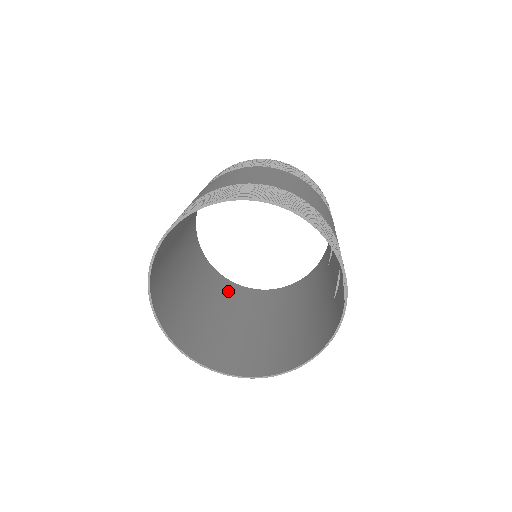
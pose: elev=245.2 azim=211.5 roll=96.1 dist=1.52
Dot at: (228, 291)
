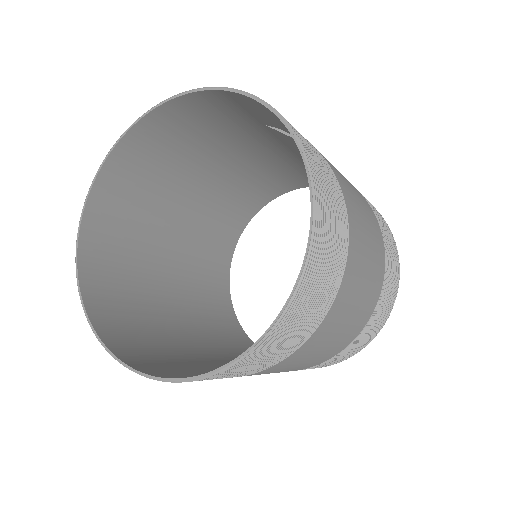
Dot at: (218, 309)
